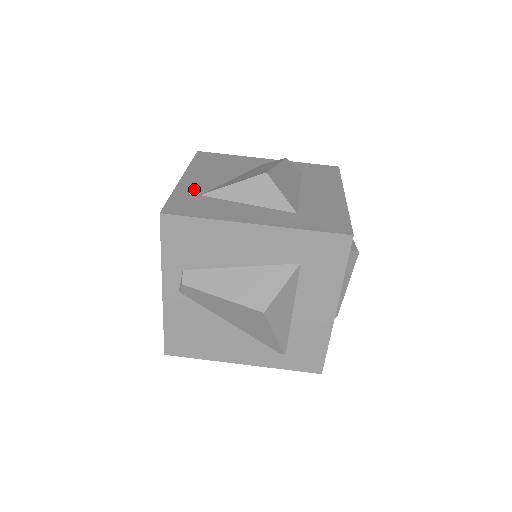
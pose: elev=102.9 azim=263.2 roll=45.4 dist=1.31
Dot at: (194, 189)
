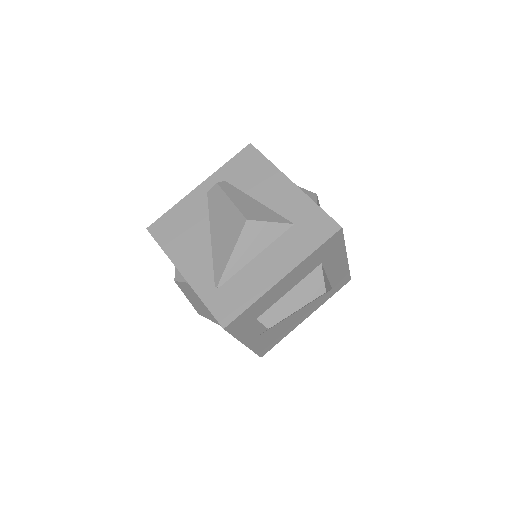
Dot at: occluded
